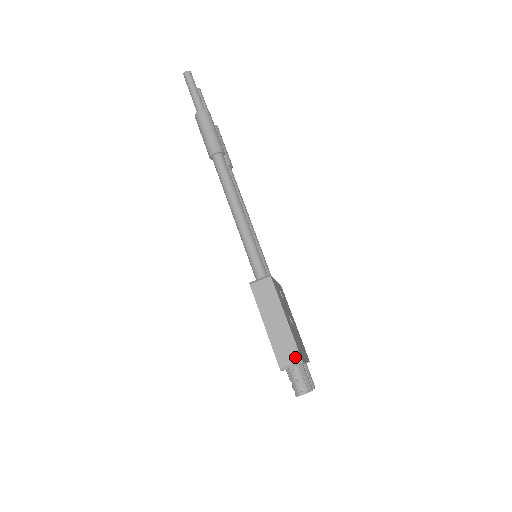
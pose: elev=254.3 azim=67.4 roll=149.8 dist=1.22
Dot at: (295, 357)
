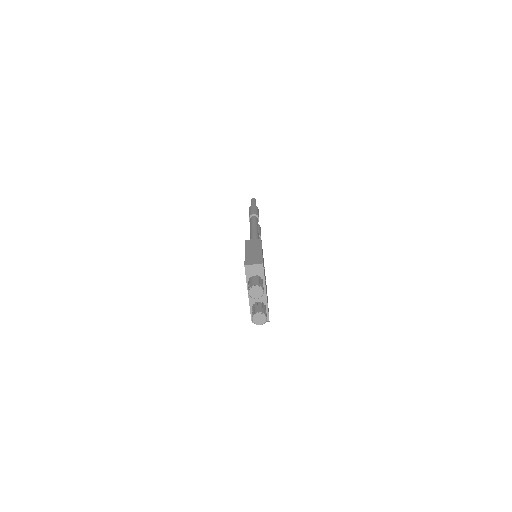
Dot at: (259, 262)
